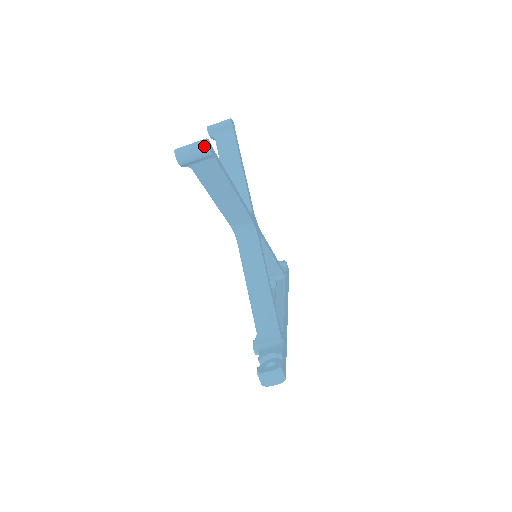
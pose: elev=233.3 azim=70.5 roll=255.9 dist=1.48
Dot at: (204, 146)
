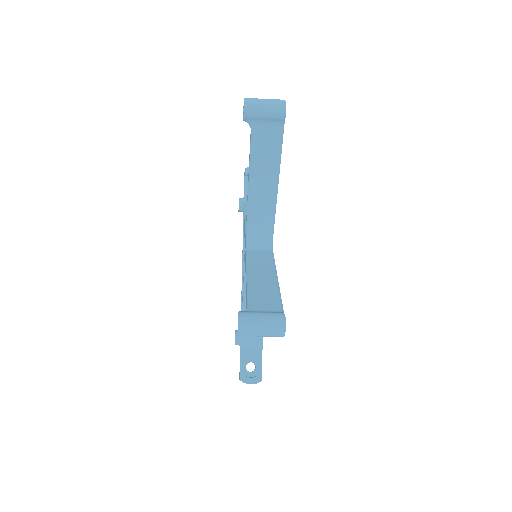
Dot at: (280, 336)
